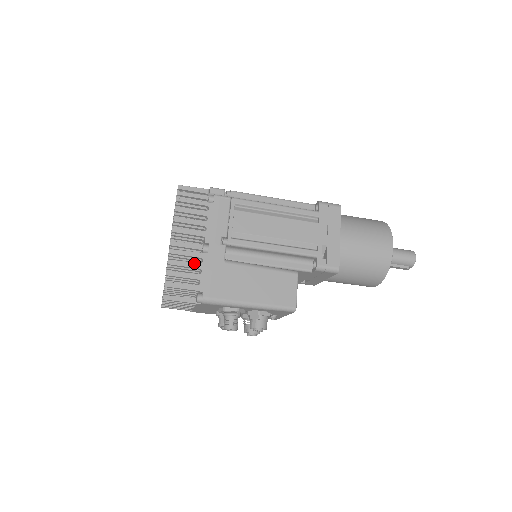
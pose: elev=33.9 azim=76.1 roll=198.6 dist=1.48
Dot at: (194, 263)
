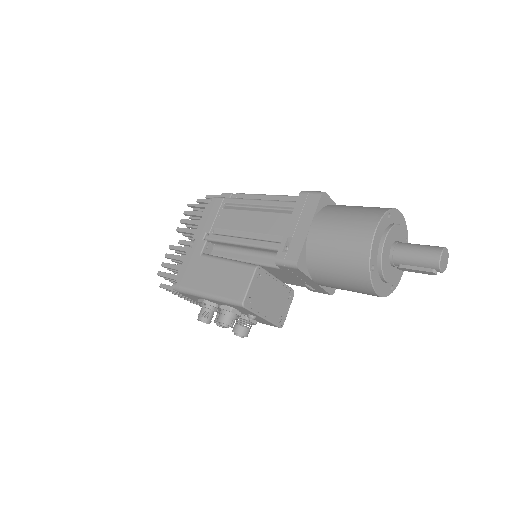
Dot at: (180, 256)
